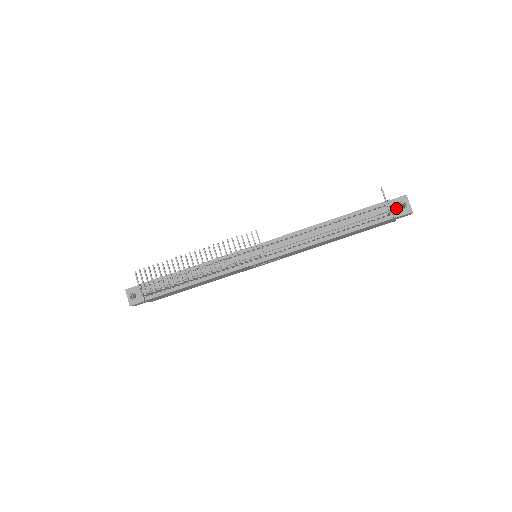
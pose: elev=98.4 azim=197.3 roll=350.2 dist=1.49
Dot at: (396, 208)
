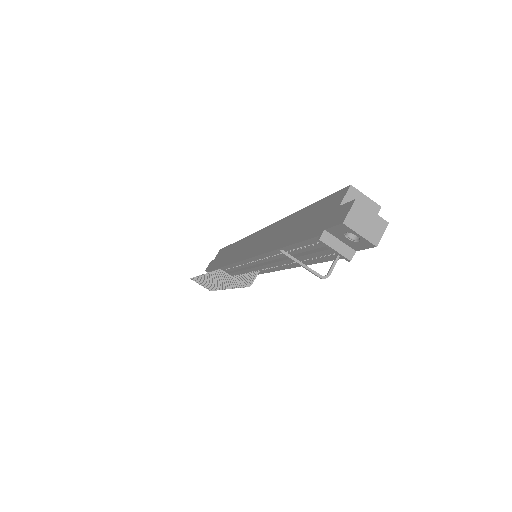
Dot at: (344, 240)
